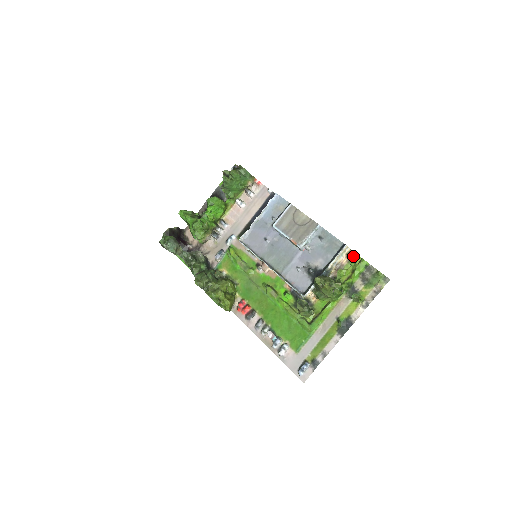
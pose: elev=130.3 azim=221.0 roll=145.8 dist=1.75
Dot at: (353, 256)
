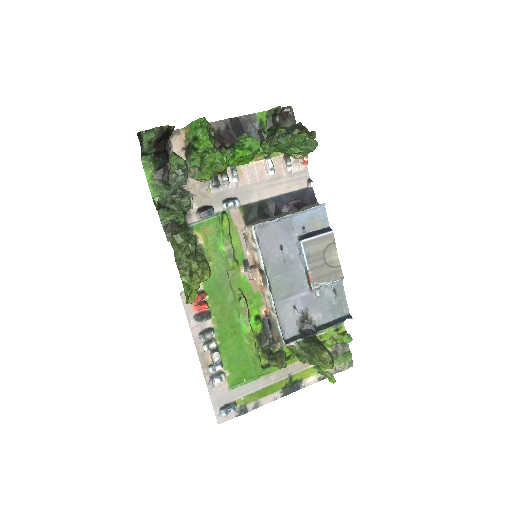
Dot at: (340, 323)
